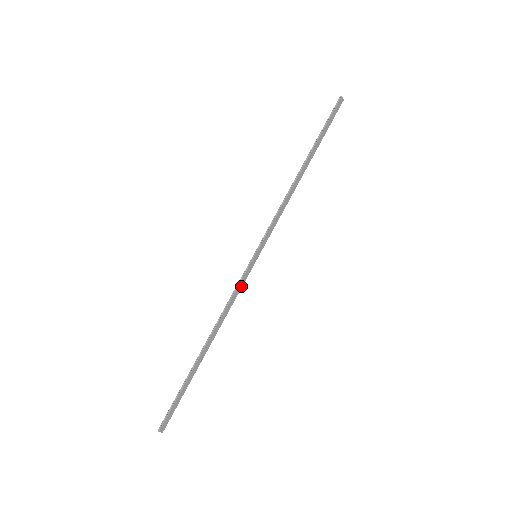
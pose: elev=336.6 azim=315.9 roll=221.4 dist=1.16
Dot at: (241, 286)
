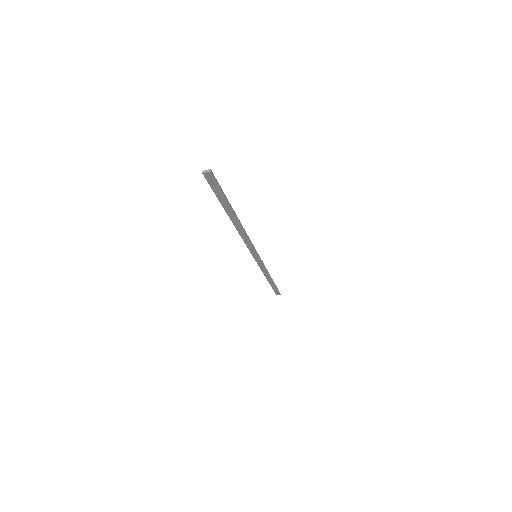
Dot at: (262, 265)
